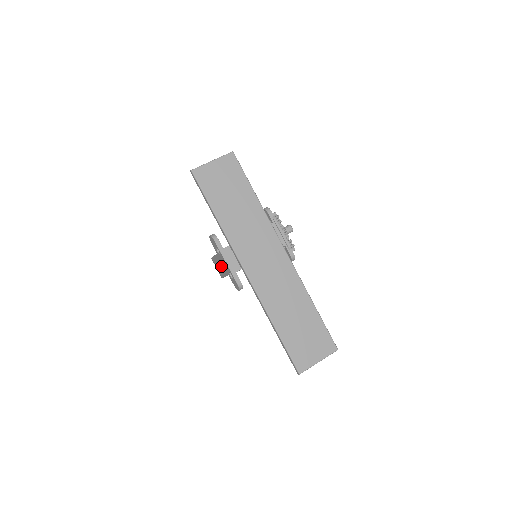
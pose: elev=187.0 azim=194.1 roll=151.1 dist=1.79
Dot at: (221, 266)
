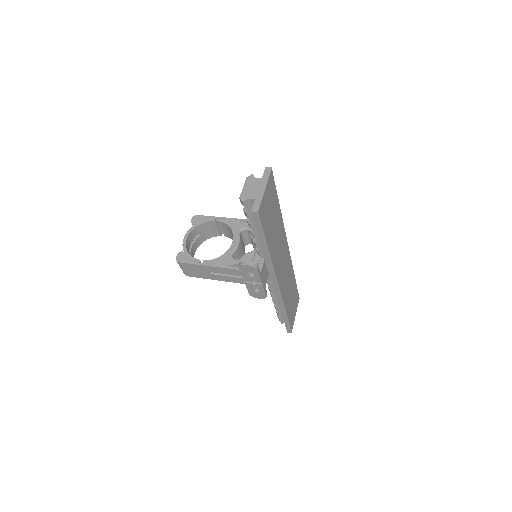
Dot at: (210, 273)
